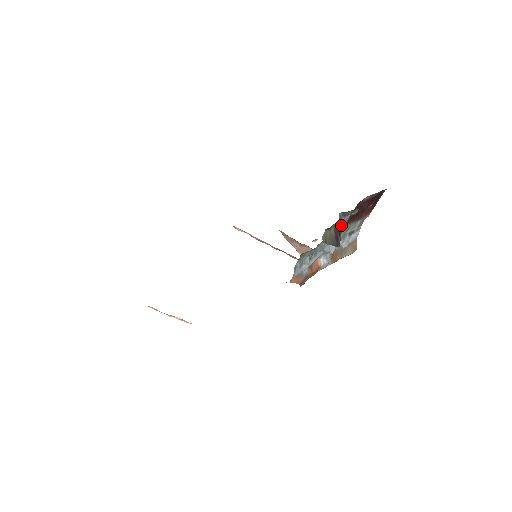
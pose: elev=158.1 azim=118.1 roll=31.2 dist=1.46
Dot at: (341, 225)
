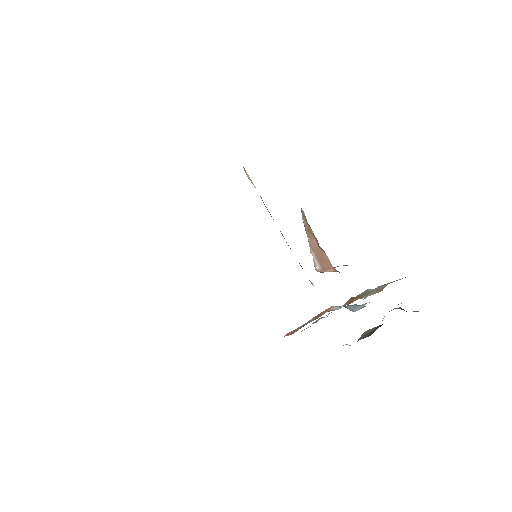
Dot at: occluded
